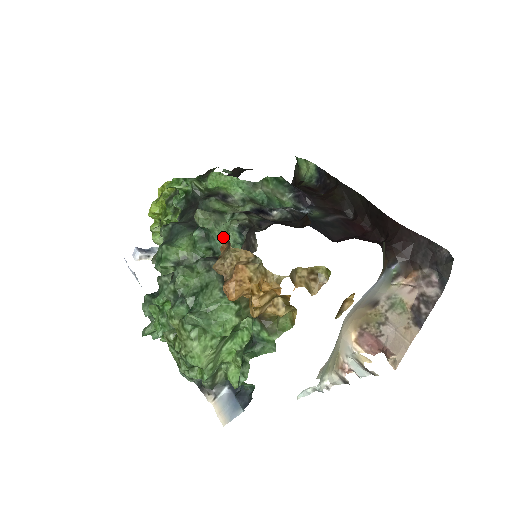
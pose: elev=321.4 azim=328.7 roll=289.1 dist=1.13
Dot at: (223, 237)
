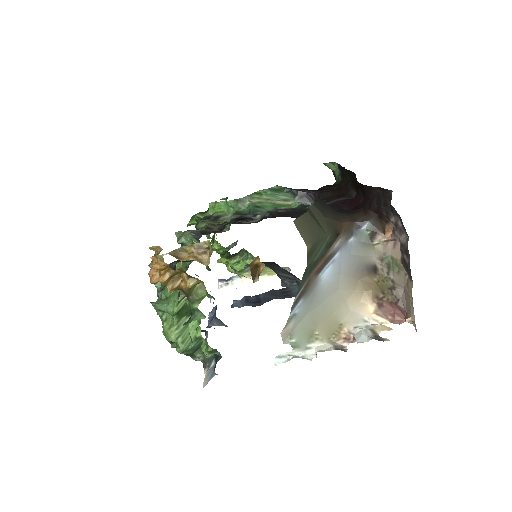
Dot at: occluded
